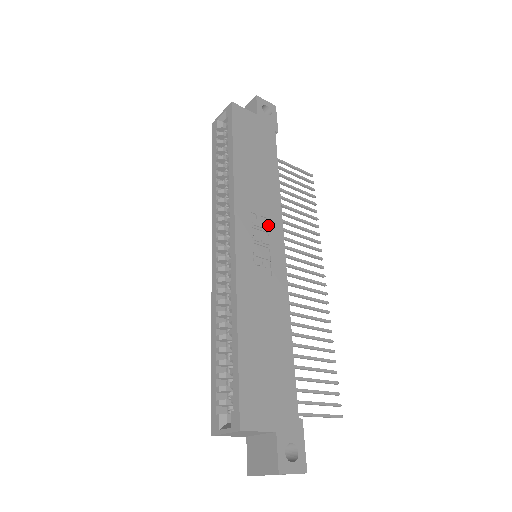
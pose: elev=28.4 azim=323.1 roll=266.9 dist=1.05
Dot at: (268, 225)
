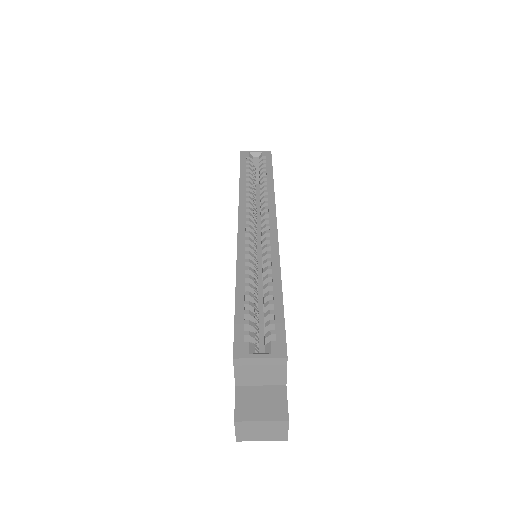
Dot at: occluded
